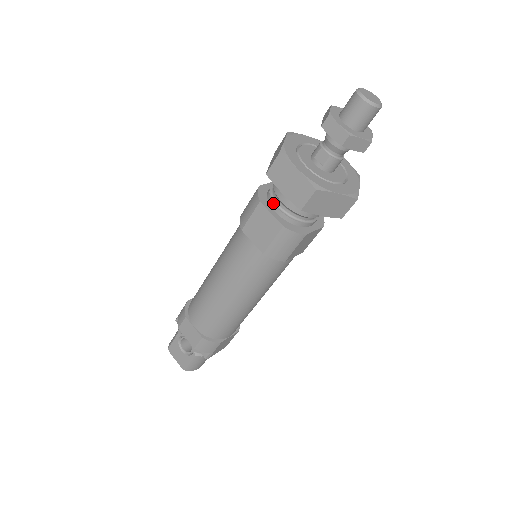
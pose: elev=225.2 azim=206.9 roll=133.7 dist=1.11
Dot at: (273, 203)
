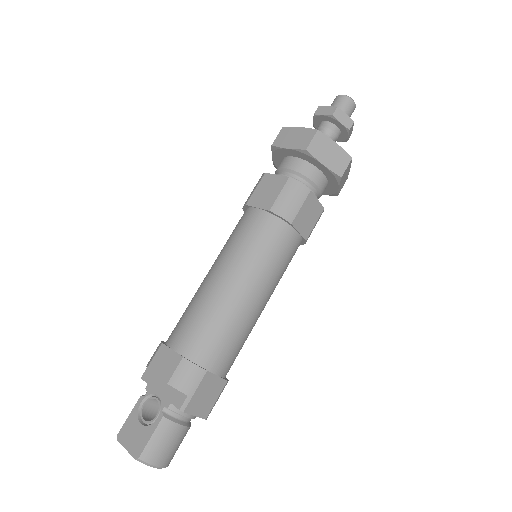
Dot at: (277, 174)
